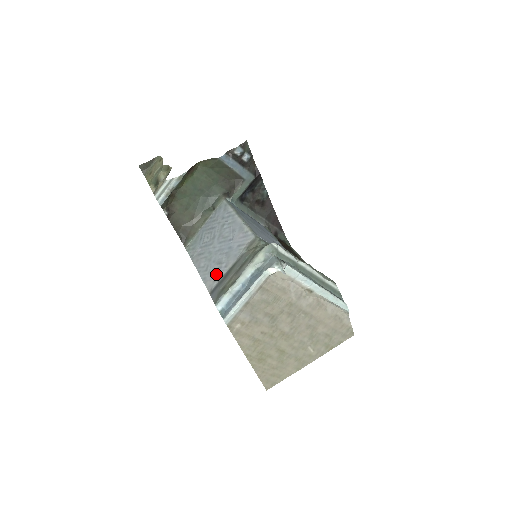
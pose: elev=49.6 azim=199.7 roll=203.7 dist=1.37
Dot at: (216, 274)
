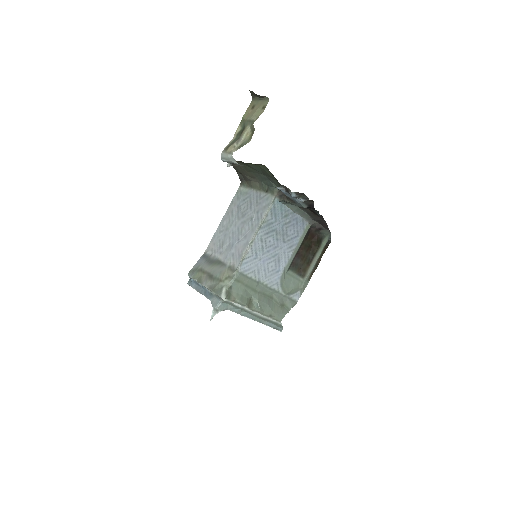
Dot at: (216, 247)
